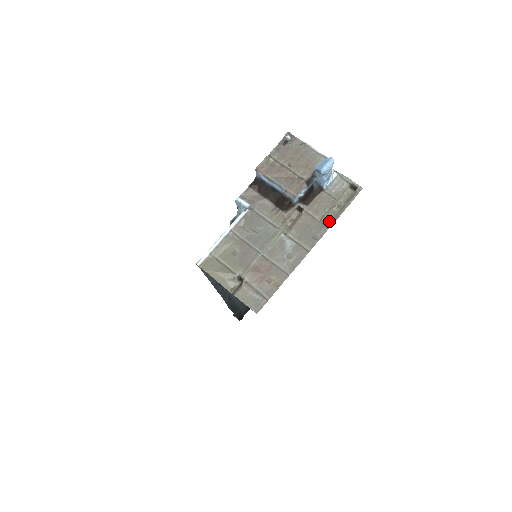
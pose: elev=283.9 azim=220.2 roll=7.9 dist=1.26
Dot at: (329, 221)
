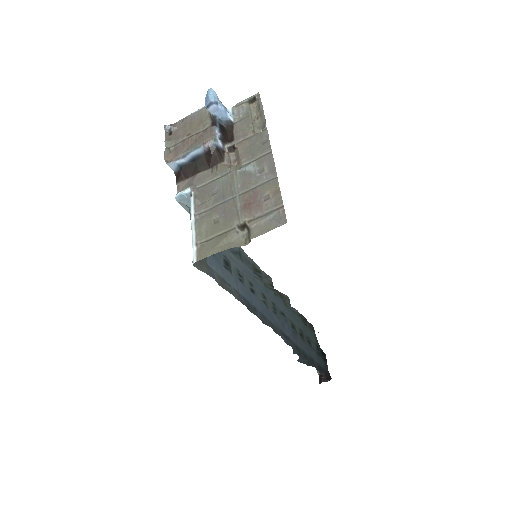
Dot at: (262, 128)
